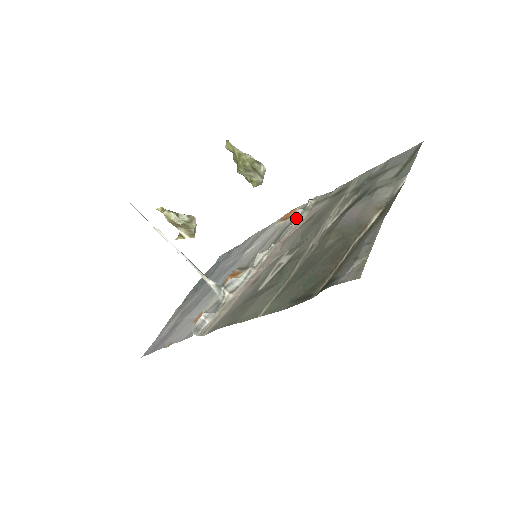
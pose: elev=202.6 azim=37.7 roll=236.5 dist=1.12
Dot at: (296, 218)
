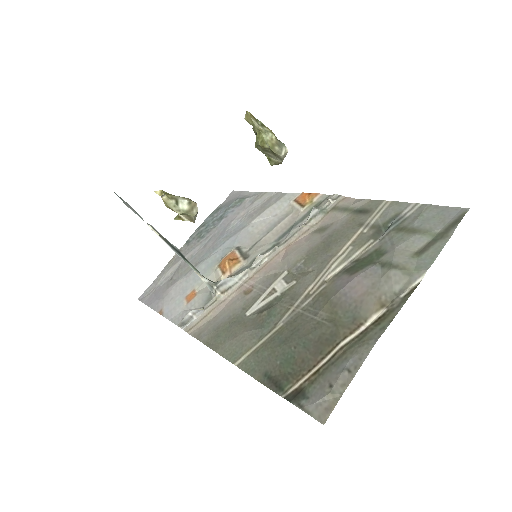
Dot at: (309, 219)
